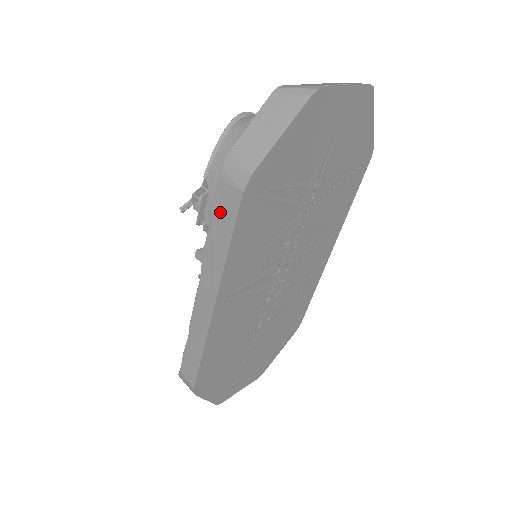
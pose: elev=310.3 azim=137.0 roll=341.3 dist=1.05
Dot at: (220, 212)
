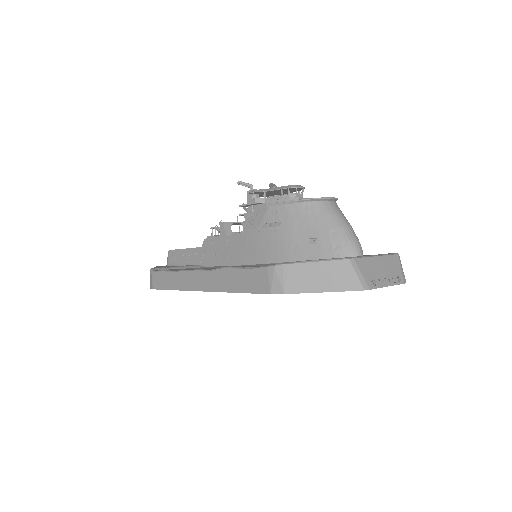
Dot at: (251, 276)
